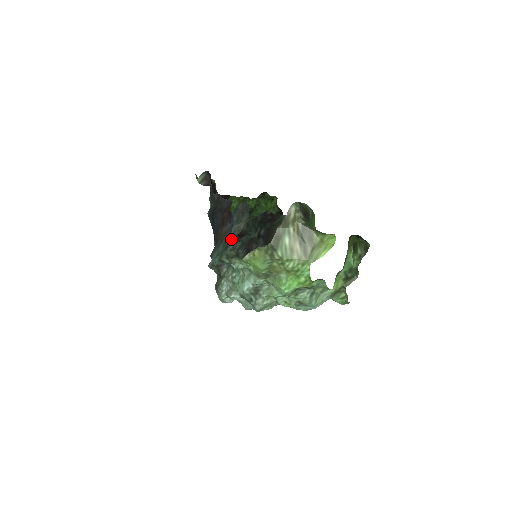
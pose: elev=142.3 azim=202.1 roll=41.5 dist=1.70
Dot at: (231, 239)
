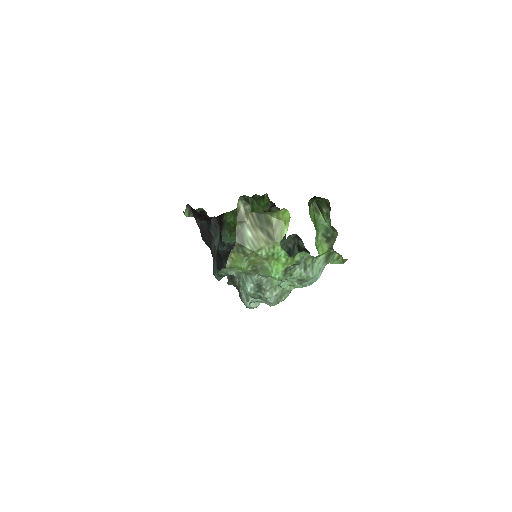
Dot at: occluded
